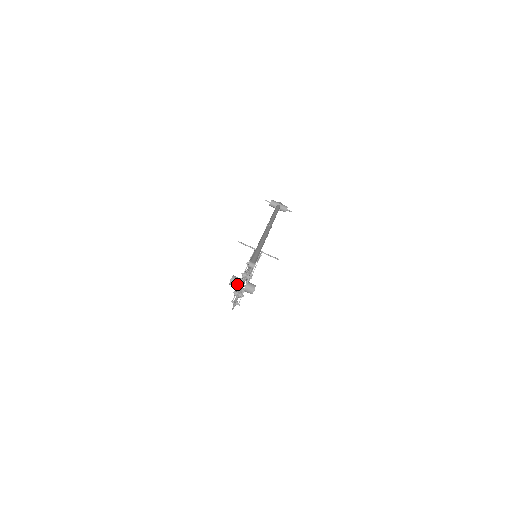
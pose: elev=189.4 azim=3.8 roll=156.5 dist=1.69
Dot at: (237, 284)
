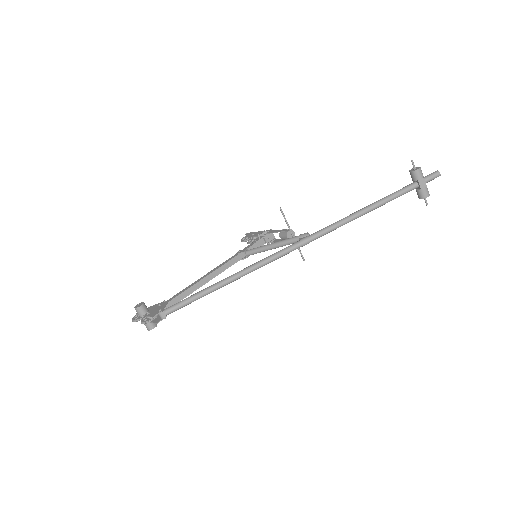
Dot at: (138, 314)
